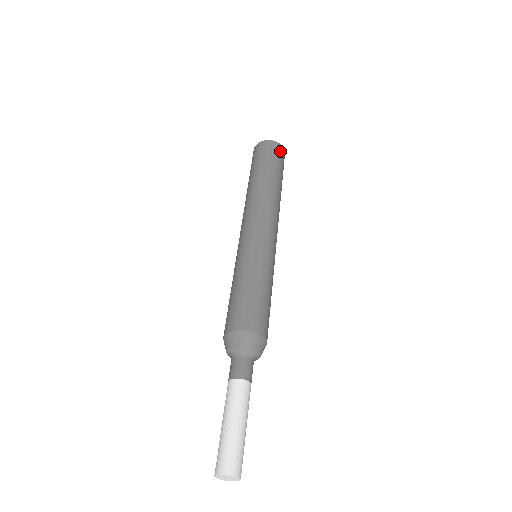
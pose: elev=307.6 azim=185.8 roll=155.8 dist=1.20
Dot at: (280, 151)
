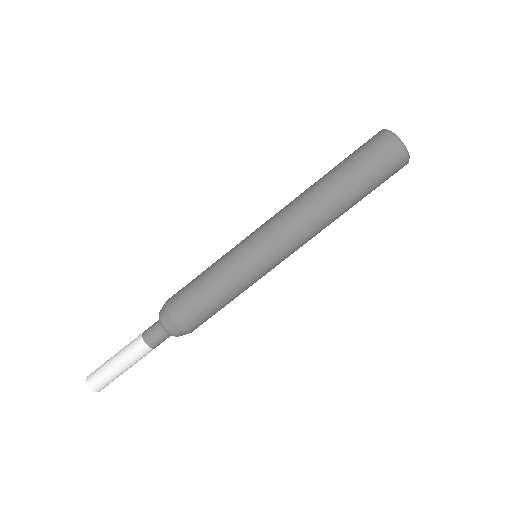
Dot at: occluded
